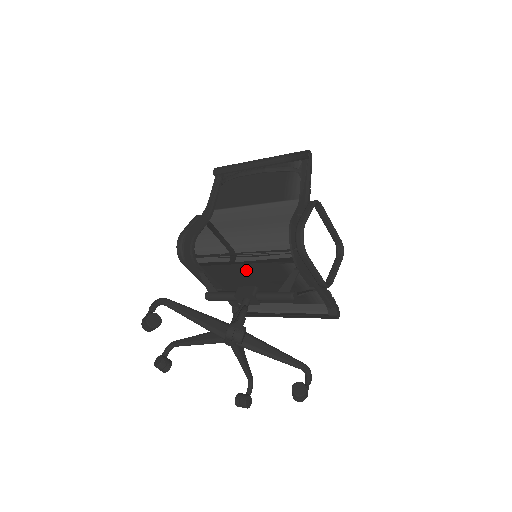
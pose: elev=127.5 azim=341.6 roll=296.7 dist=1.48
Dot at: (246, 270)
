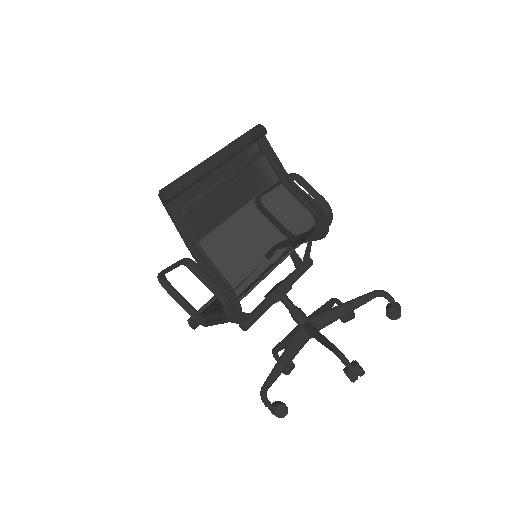
Dot at: occluded
